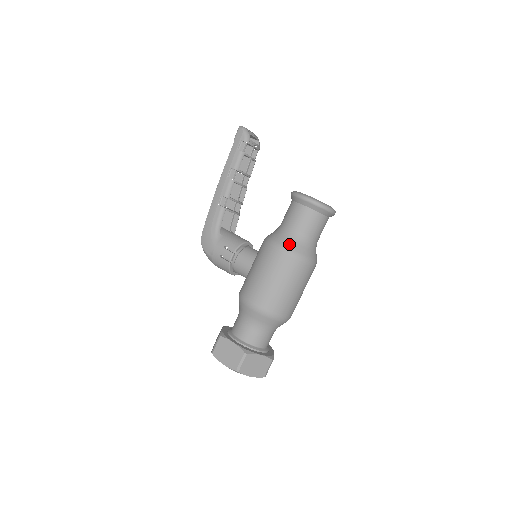
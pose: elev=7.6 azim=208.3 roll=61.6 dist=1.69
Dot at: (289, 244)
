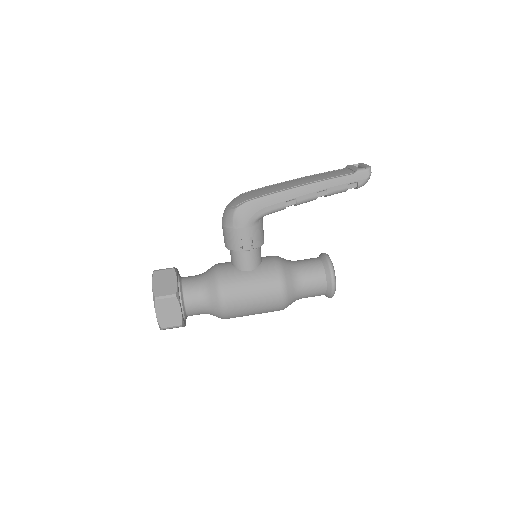
Dot at: (291, 298)
